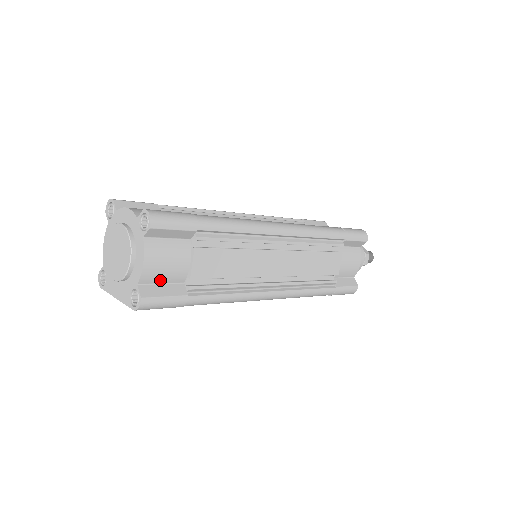
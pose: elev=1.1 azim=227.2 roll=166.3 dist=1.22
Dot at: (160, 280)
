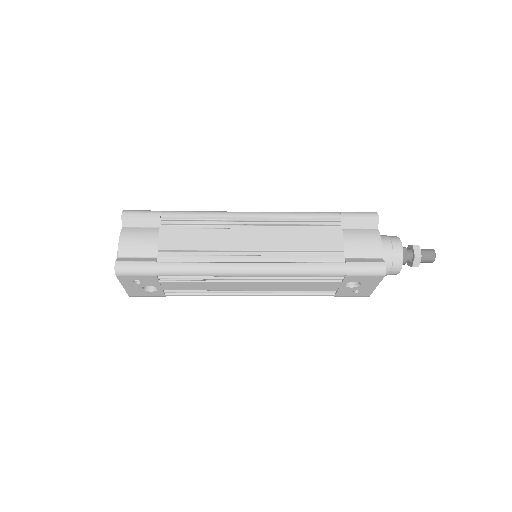
Dot at: (136, 254)
